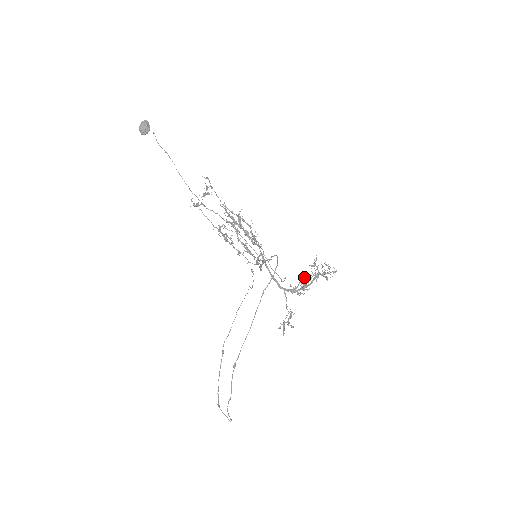
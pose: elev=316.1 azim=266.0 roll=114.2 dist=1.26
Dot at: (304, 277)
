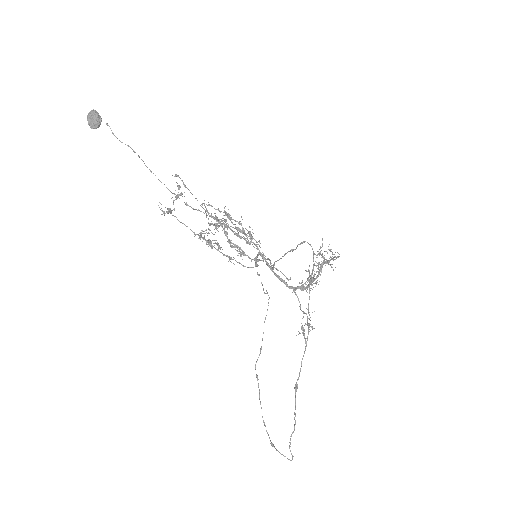
Dot at: (312, 269)
